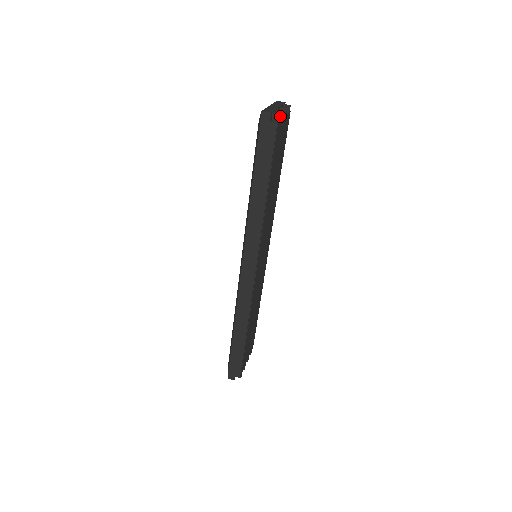
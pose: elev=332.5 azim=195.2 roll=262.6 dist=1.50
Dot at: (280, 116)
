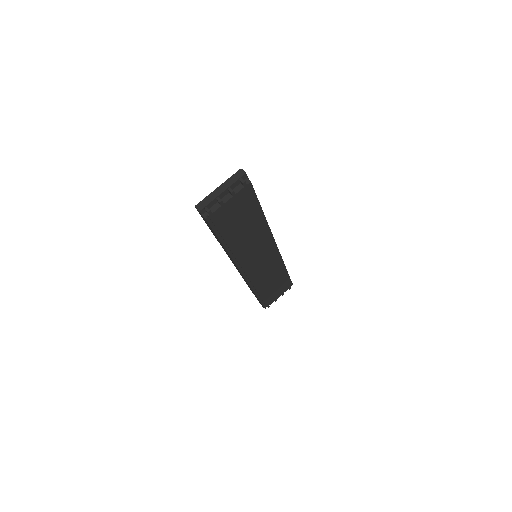
Dot at: (219, 204)
